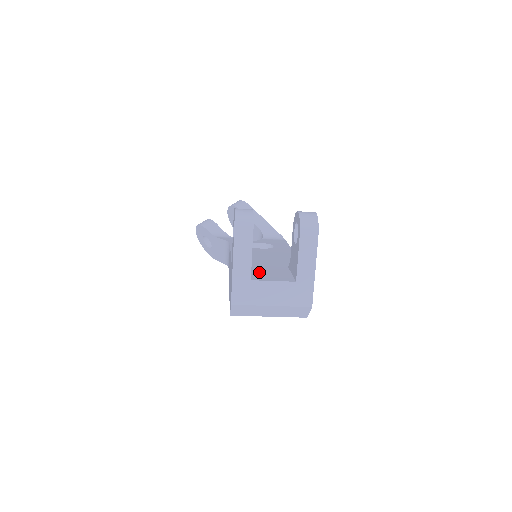
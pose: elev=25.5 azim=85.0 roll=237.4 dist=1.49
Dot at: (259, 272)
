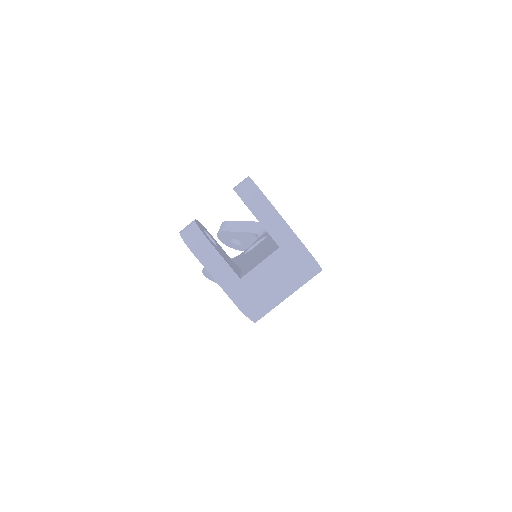
Dot at: (249, 266)
